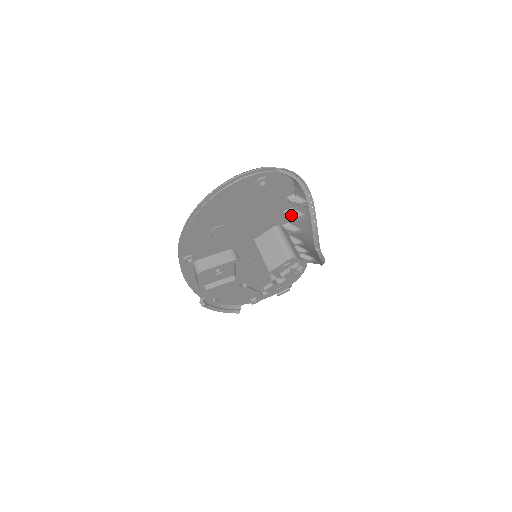
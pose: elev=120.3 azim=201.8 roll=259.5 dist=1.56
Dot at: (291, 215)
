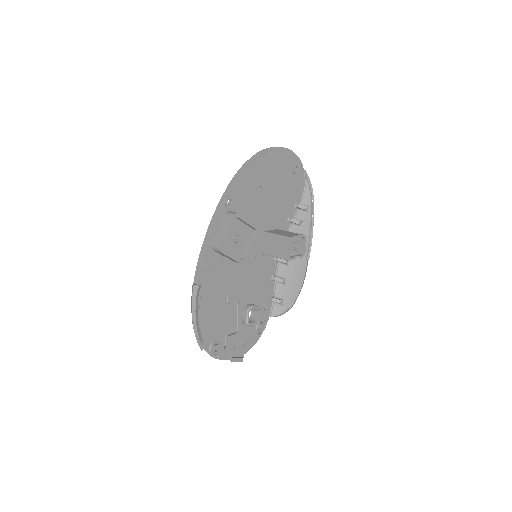
Dot at: (295, 219)
